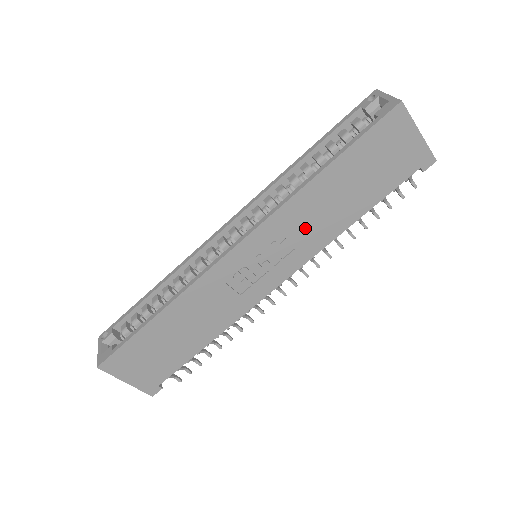
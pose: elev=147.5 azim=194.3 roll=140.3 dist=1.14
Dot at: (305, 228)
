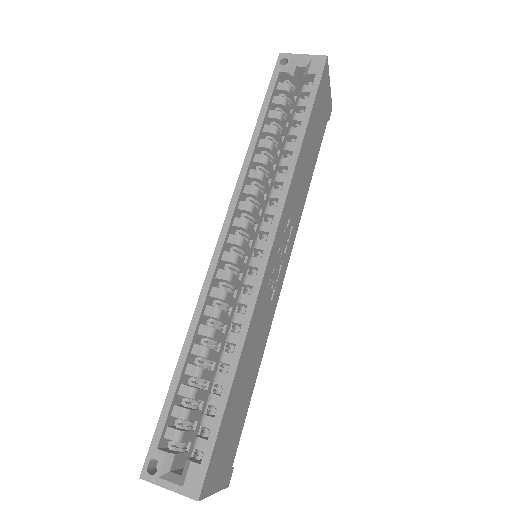
Dot at: (296, 202)
